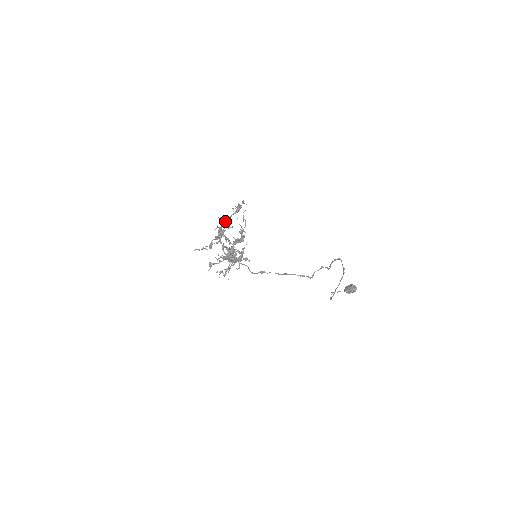
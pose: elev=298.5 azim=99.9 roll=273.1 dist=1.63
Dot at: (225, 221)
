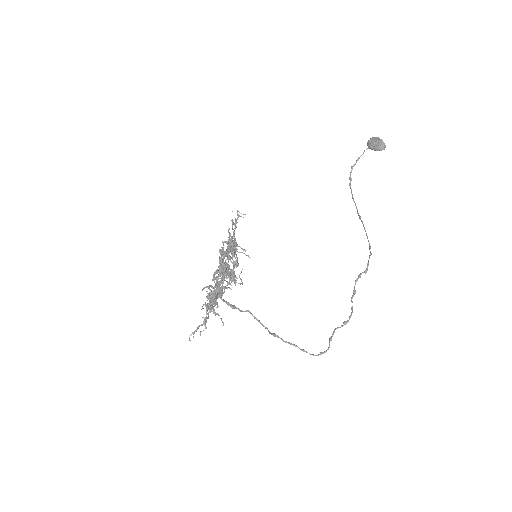
Dot at: (213, 298)
